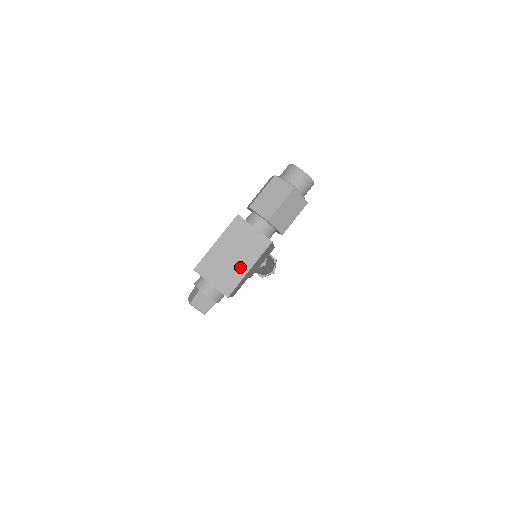
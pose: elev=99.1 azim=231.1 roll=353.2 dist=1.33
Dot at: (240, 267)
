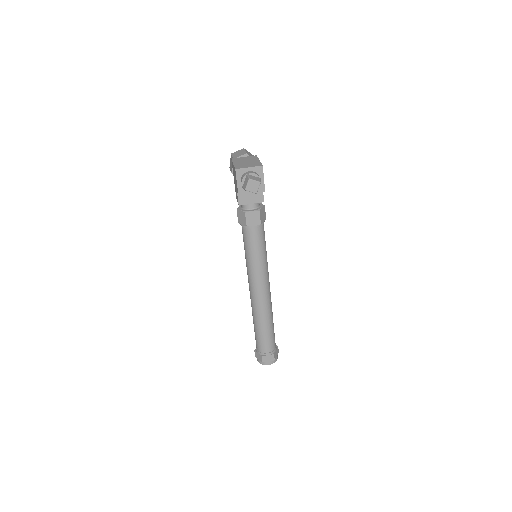
Dot at: (254, 161)
